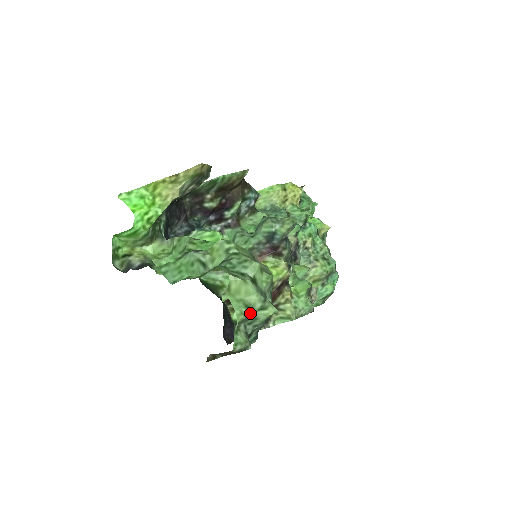
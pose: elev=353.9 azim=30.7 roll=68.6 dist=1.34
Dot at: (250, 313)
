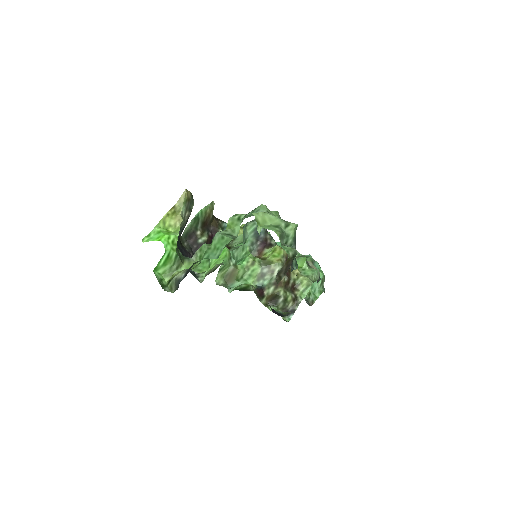
Dot at: (281, 231)
